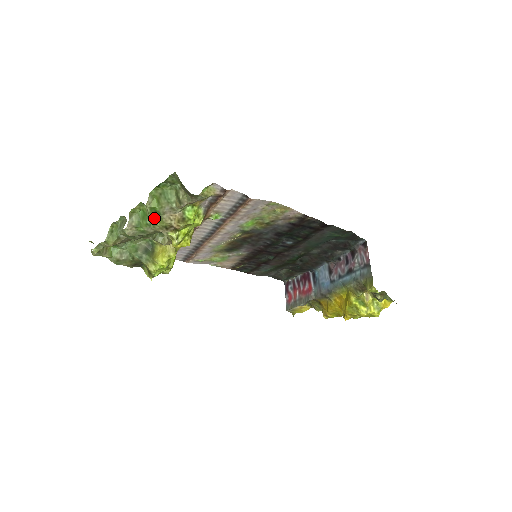
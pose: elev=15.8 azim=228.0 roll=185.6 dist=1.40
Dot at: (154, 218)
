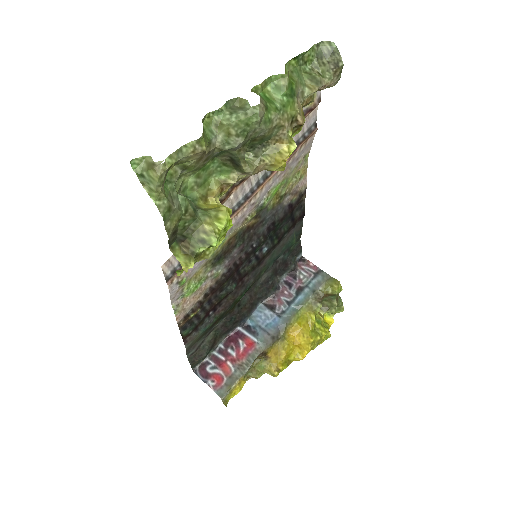
Dot at: (287, 99)
